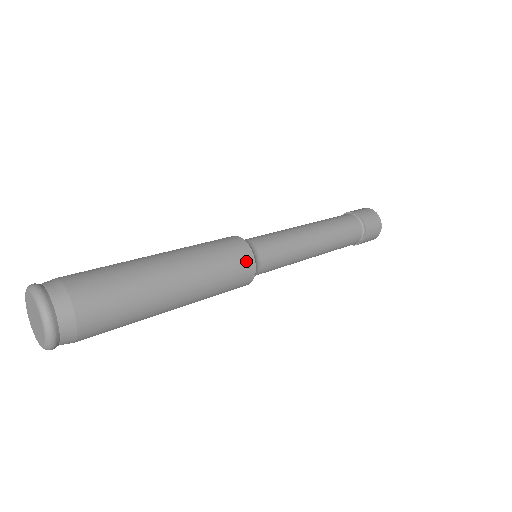
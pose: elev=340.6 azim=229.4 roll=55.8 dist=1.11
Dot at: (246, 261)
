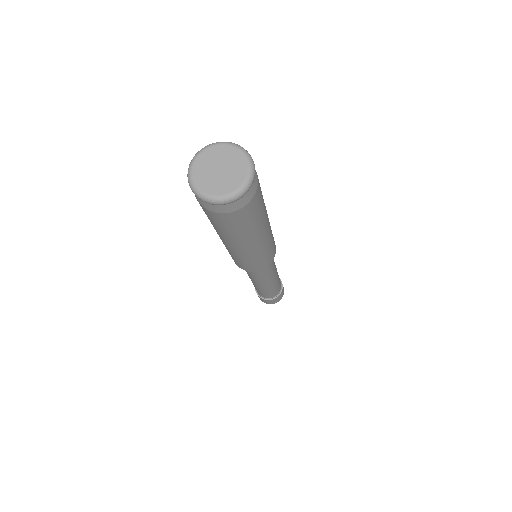
Dot at: occluded
